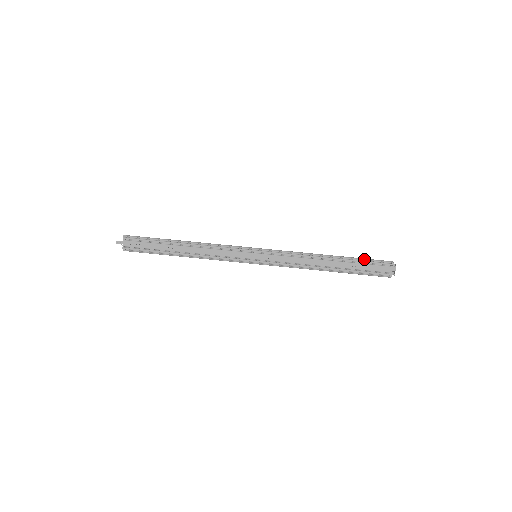
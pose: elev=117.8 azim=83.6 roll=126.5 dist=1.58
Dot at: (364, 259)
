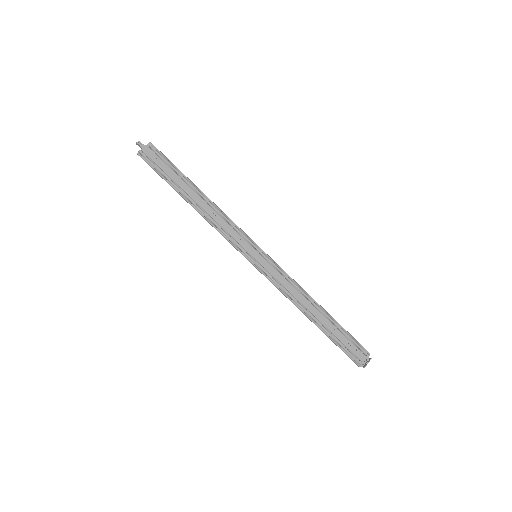
Dot at: (348, 332)
